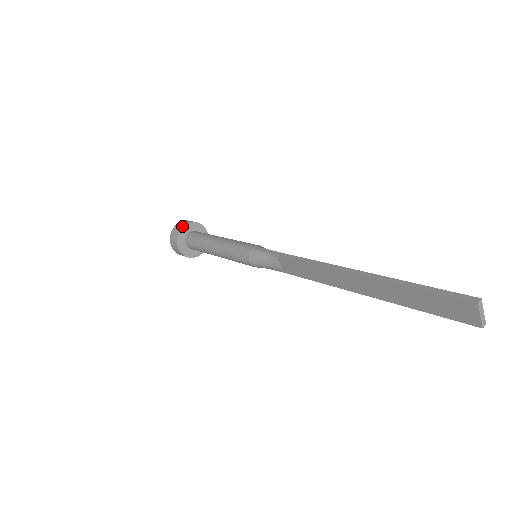
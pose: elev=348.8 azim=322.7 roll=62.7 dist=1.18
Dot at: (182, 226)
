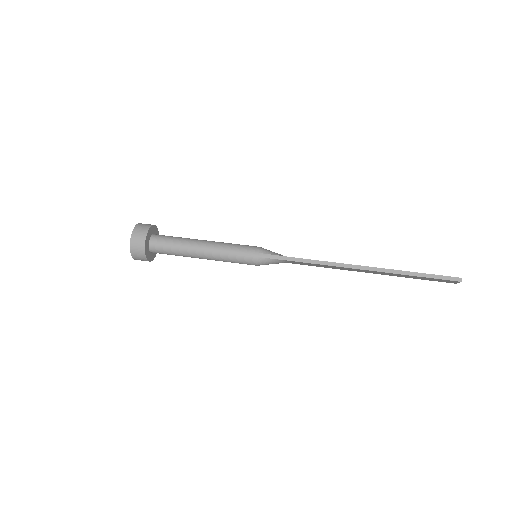
Dot at: (144, 243)
